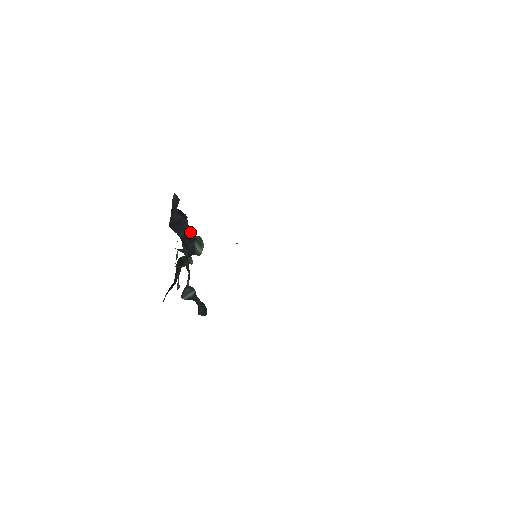
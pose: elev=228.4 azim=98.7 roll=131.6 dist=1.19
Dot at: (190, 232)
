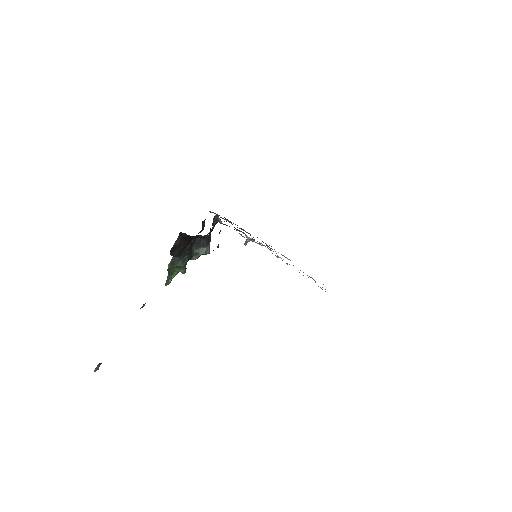
Dot at: occluded
